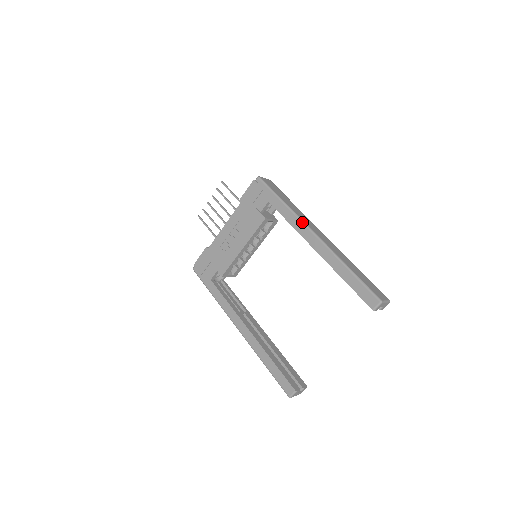
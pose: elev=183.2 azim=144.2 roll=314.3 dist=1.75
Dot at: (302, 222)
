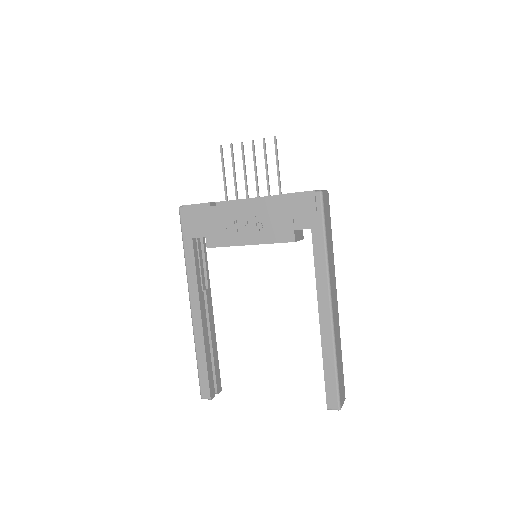
Dot at: (328, 283)
